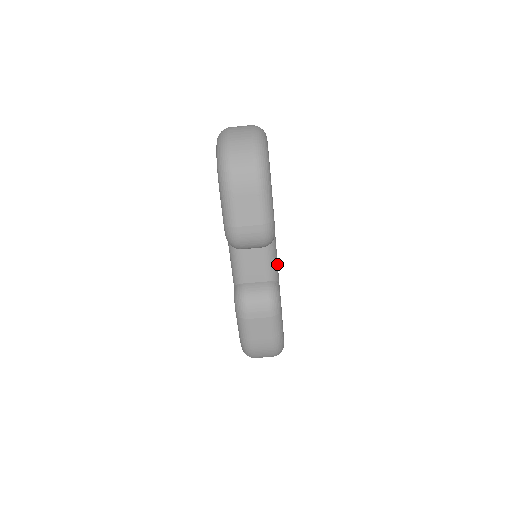
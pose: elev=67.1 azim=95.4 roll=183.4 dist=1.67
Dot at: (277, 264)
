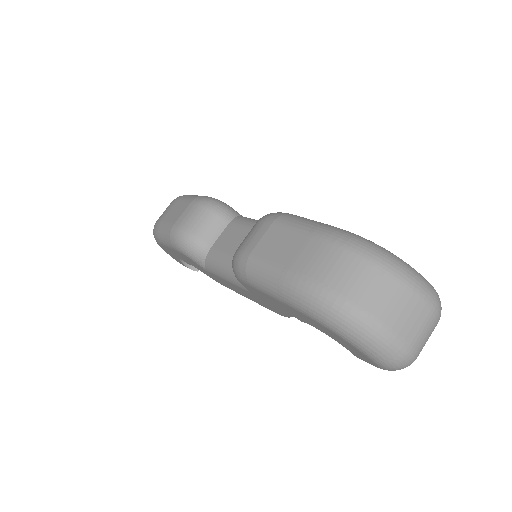
Dot at: occluded
